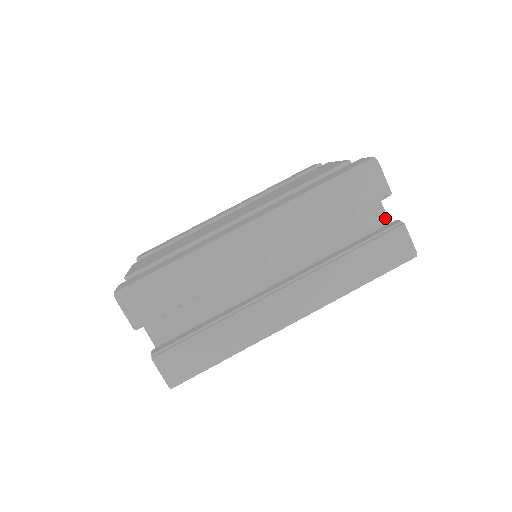
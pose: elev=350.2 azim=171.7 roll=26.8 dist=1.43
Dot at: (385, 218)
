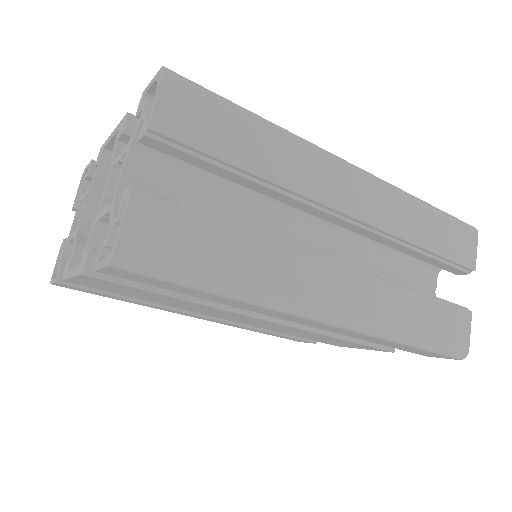
Dot at: occluded
